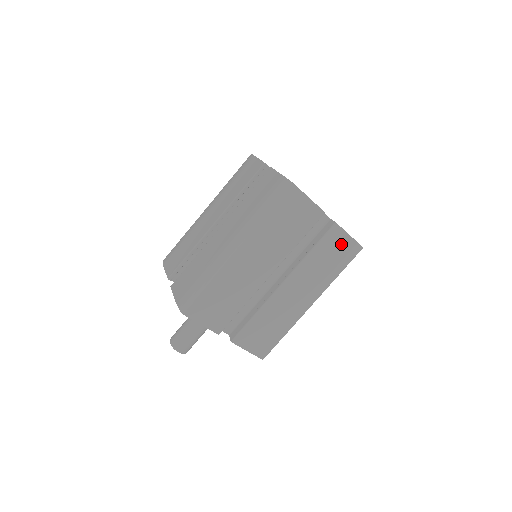
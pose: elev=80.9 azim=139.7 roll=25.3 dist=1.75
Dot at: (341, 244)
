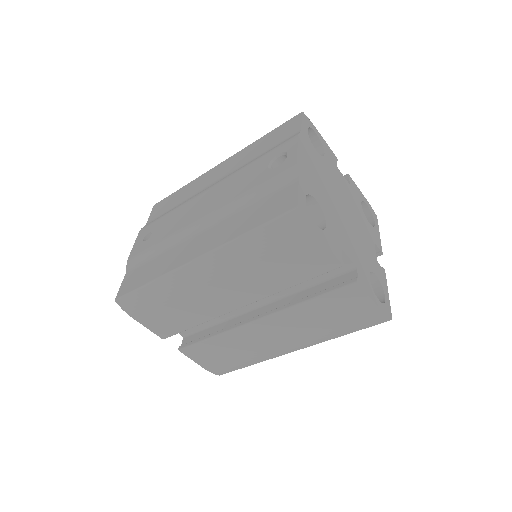
Dot at: occluded
